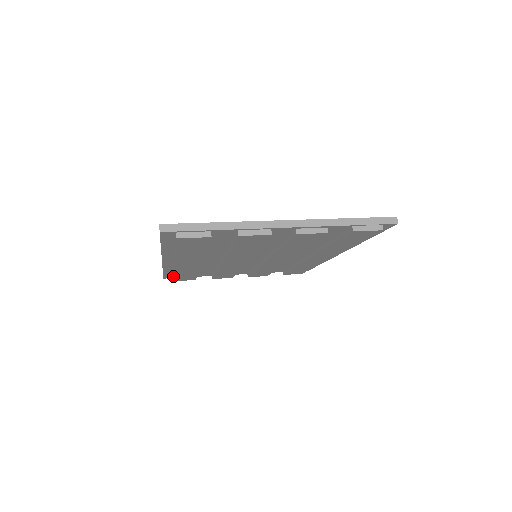
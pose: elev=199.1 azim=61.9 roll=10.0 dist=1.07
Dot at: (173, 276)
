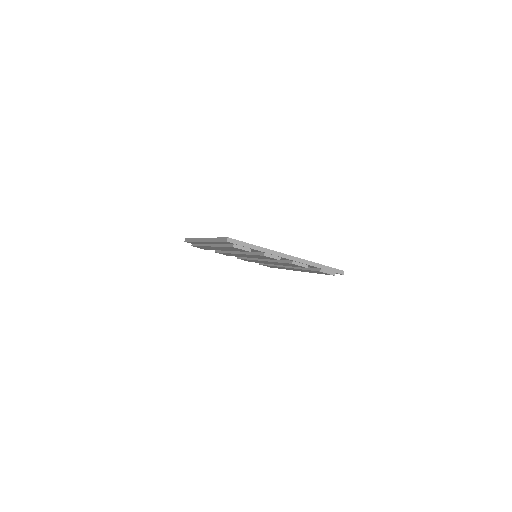
Dot at: (192, 243)
